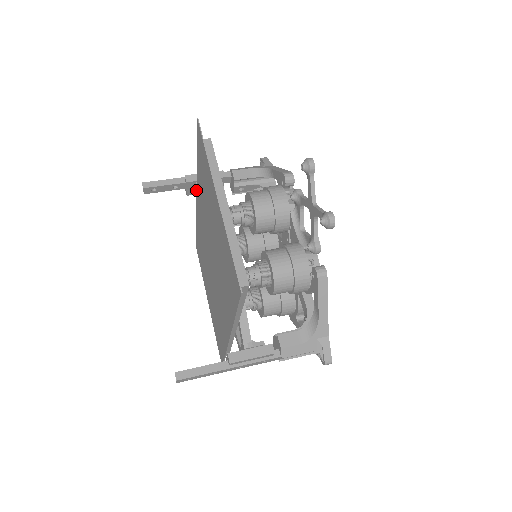
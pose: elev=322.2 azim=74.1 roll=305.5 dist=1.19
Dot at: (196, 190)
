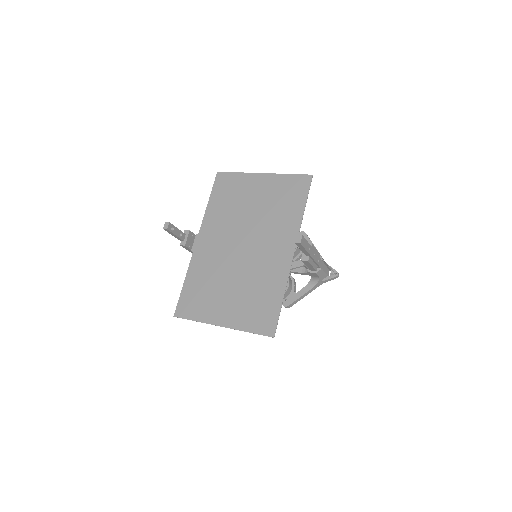
Dot at: (190, 243)
